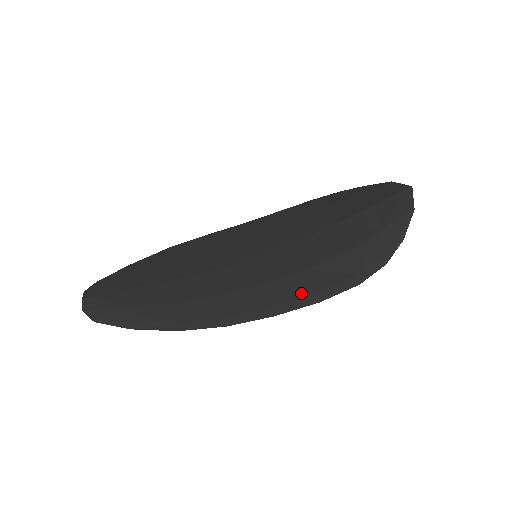
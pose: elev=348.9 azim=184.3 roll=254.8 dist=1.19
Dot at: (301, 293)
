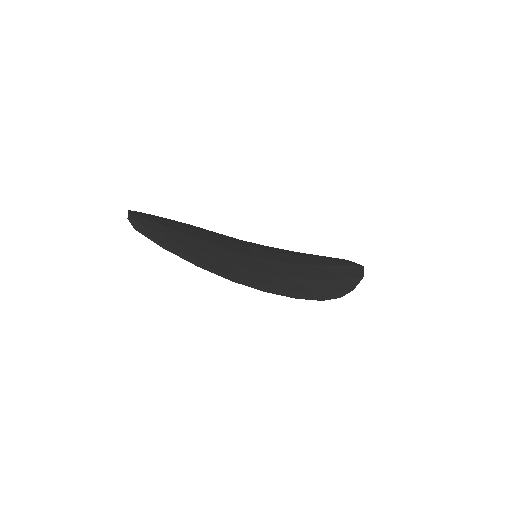
Dot at: (284, 288)
